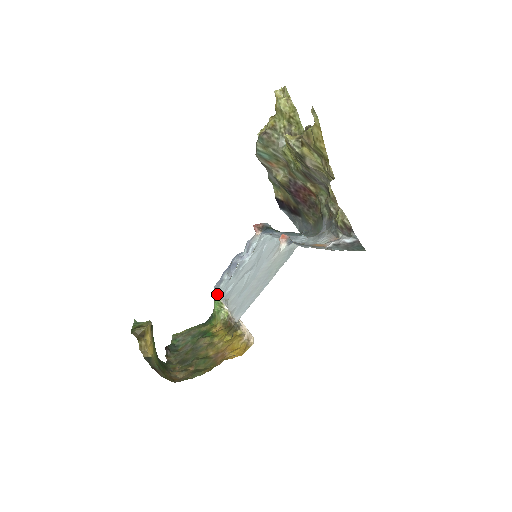
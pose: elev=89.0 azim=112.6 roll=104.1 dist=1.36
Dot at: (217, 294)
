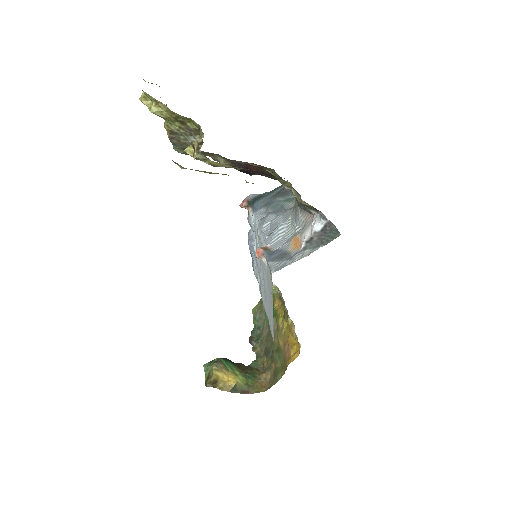
Dot at: occluded
